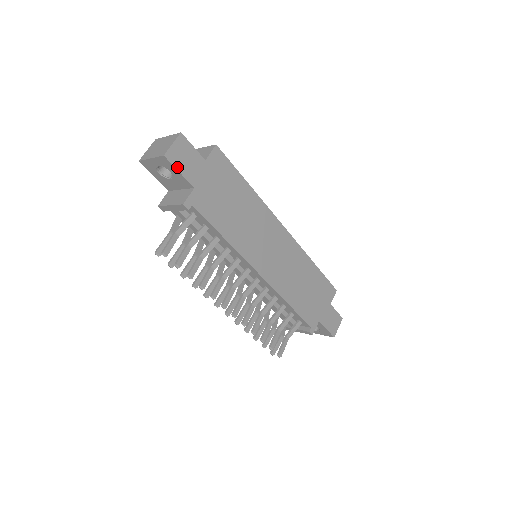
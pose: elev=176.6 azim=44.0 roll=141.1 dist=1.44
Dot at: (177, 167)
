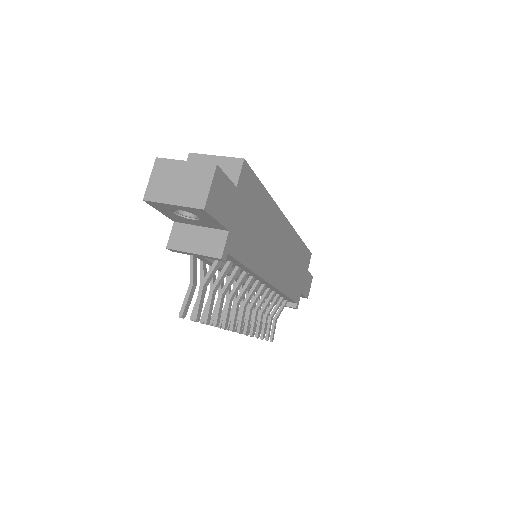
Dot at: (215, 216)
